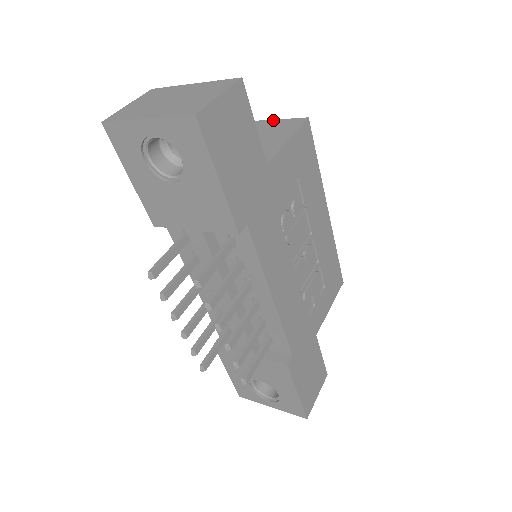
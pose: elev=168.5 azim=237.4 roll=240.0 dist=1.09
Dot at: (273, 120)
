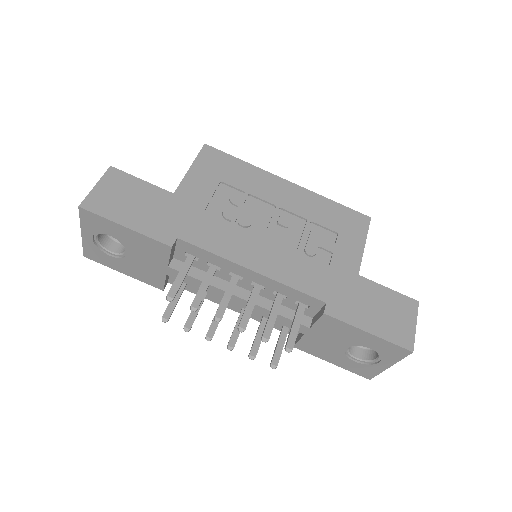
Dot at: occluded
